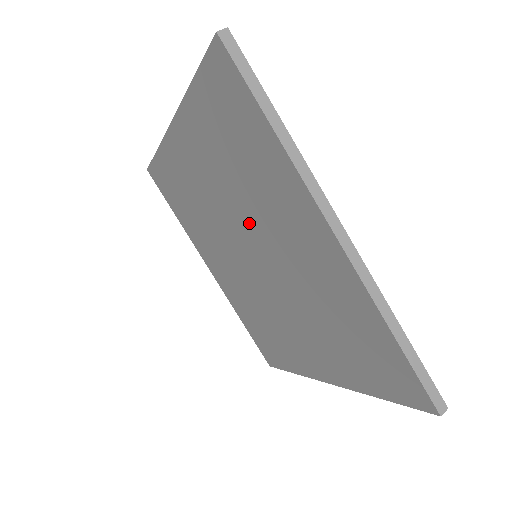
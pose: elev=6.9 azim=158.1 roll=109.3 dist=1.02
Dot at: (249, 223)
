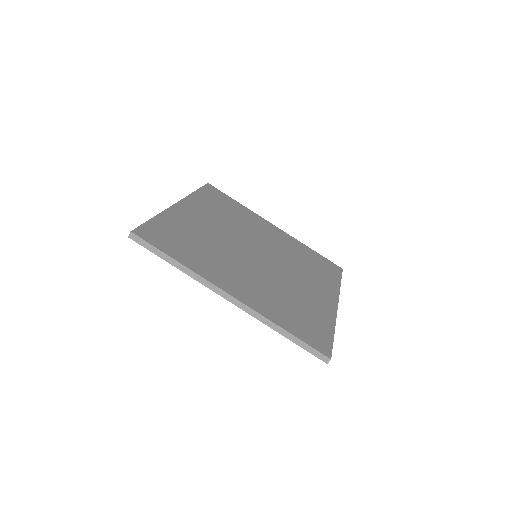
Dot at: occluded
